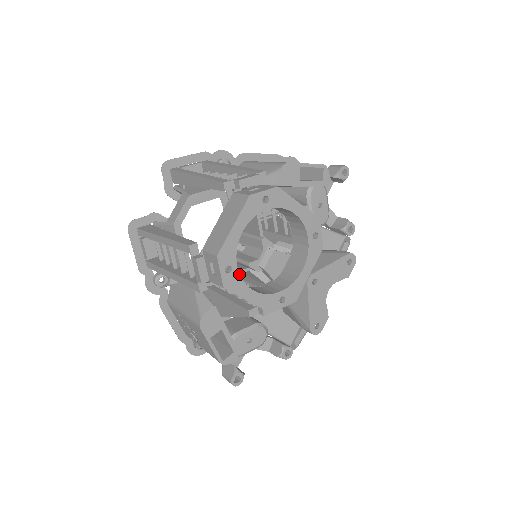
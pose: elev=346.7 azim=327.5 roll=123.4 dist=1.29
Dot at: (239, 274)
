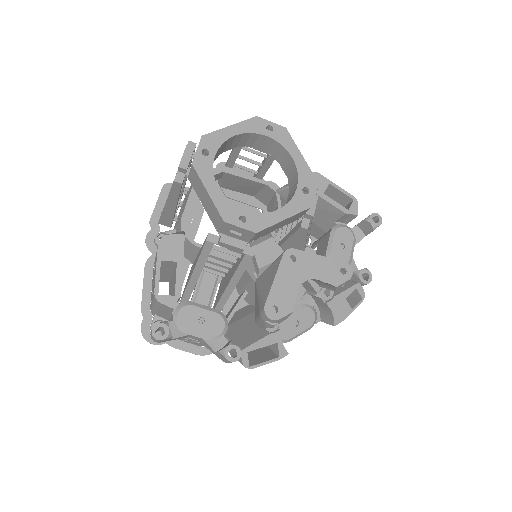
Dot at: occluded
